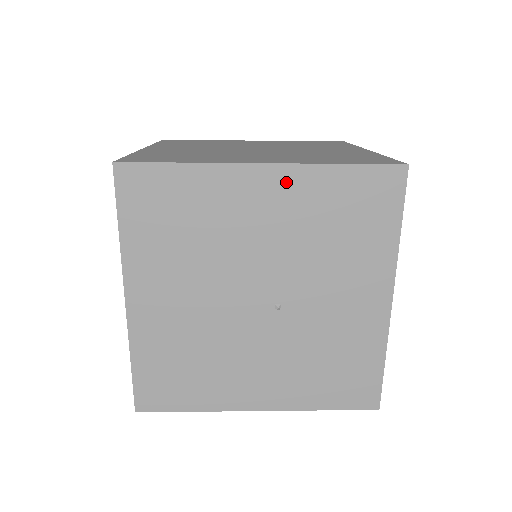
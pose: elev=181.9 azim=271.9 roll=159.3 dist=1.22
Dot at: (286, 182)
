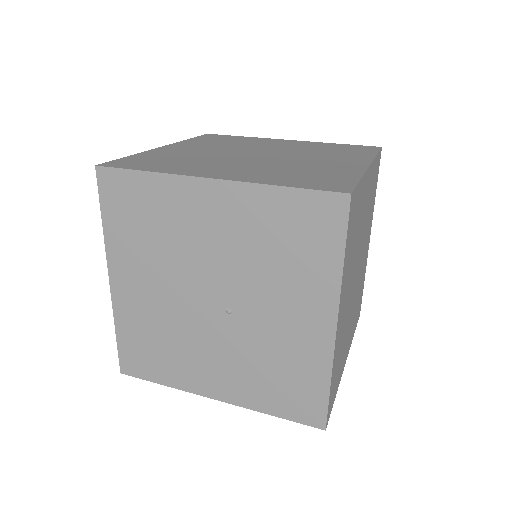
Dot at: (232, 198)
